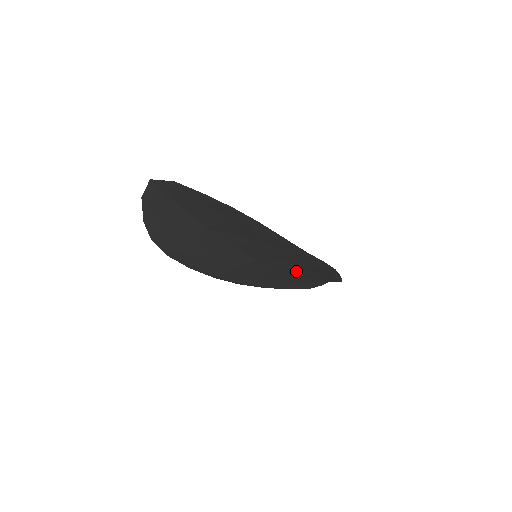
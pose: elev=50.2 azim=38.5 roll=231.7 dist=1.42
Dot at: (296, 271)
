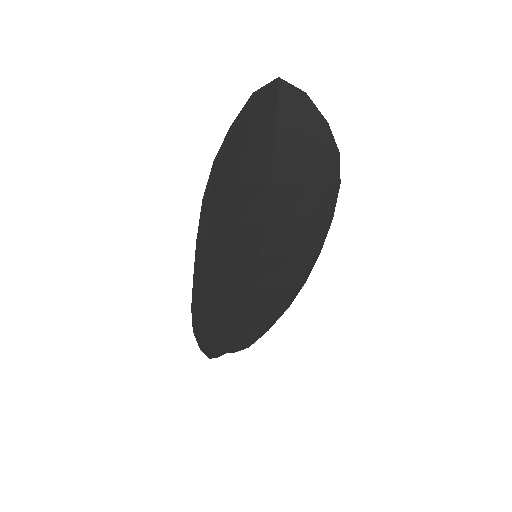
Dot at: (254, 303)
